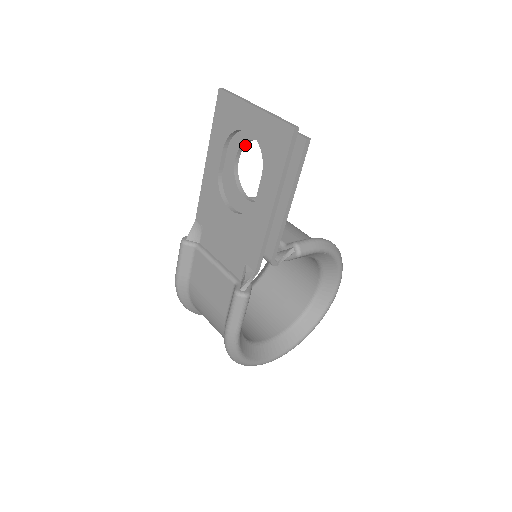
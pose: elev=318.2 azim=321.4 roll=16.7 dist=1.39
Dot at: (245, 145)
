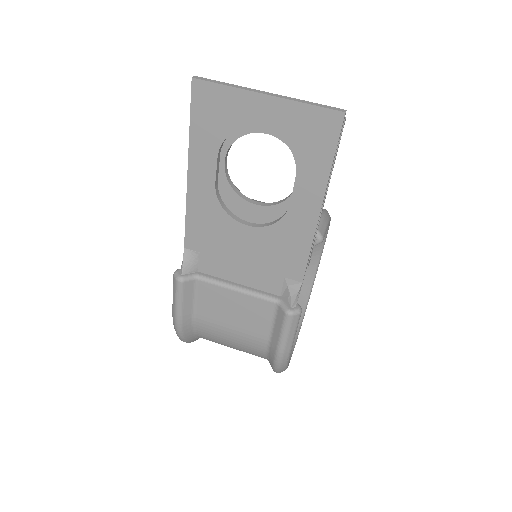
Dot at: (234, 141)
